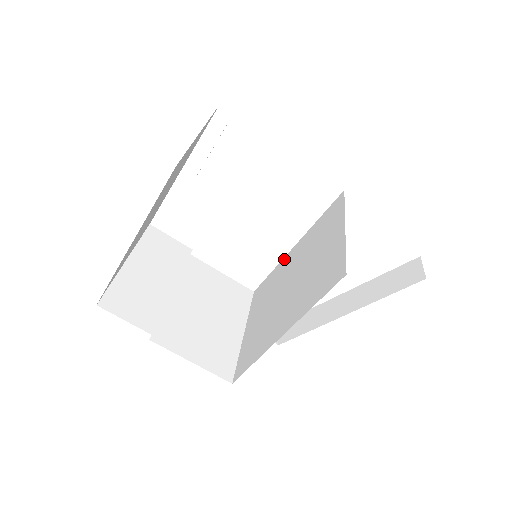
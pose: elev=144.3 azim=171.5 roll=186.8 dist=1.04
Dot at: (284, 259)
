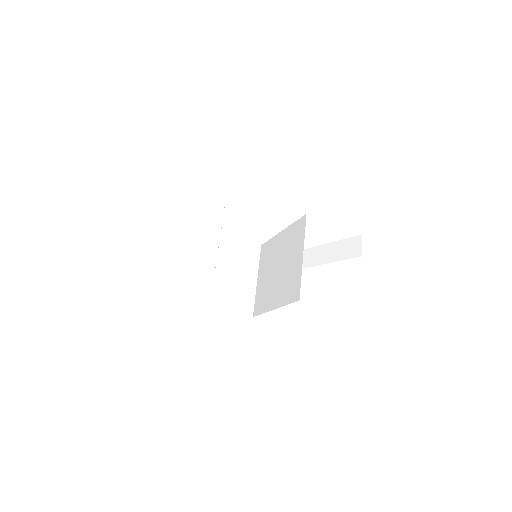
Dot at: (276, 237)
